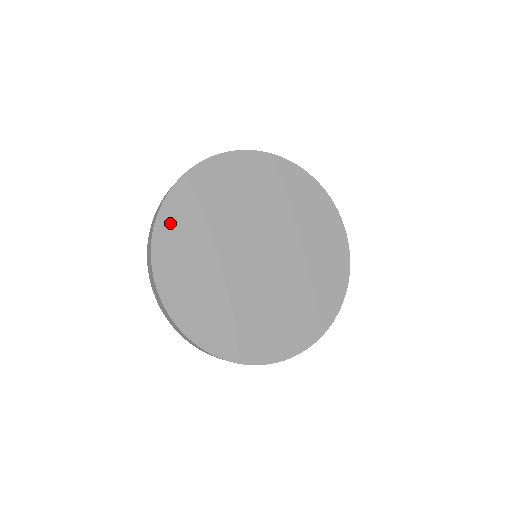
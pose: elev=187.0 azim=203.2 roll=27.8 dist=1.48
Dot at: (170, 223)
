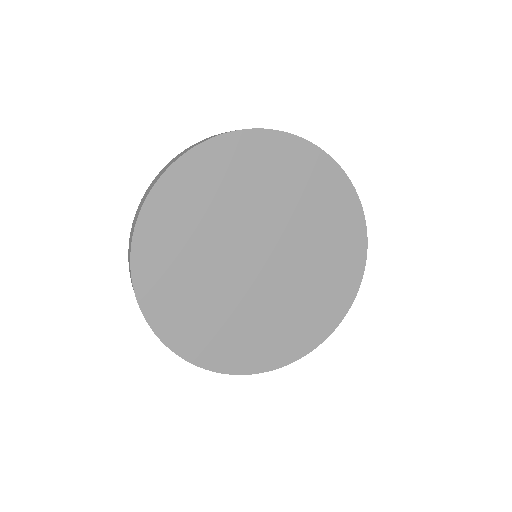
Dot at: (172, 329)
